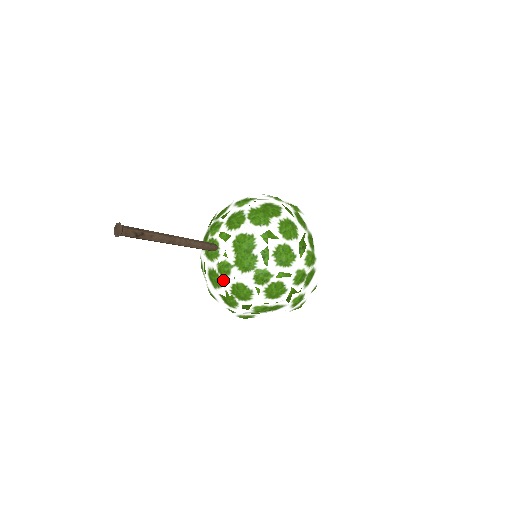
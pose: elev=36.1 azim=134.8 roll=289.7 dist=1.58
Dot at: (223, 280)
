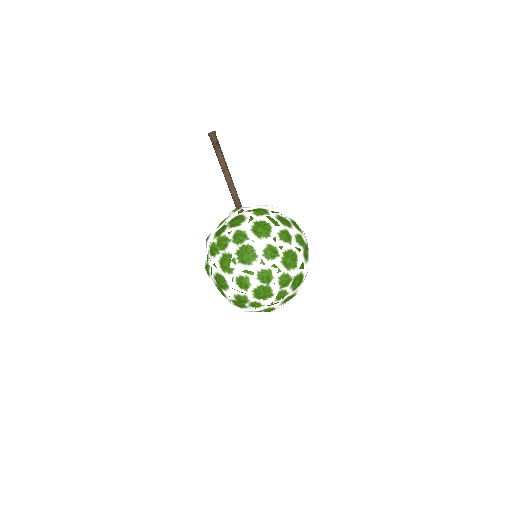
Dot at: (231, 213)
